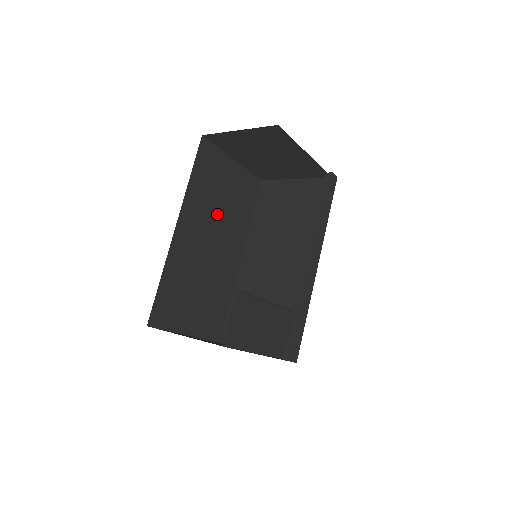
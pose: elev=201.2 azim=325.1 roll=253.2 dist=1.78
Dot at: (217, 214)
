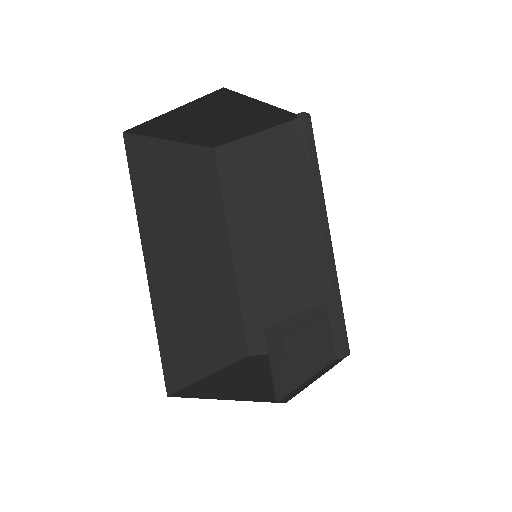
Dot at: (184, 219)
